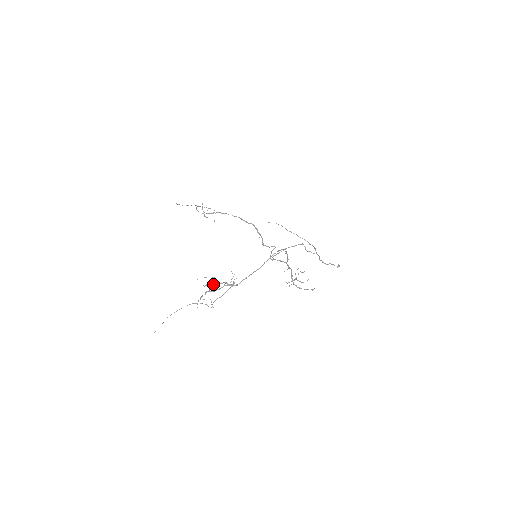
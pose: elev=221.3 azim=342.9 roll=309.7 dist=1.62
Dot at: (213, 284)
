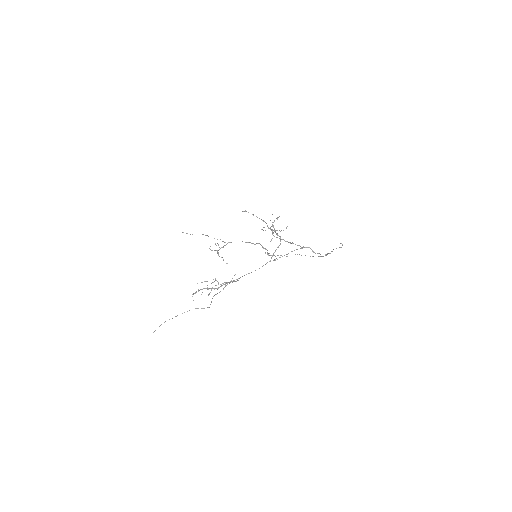
Dot at: occluded
